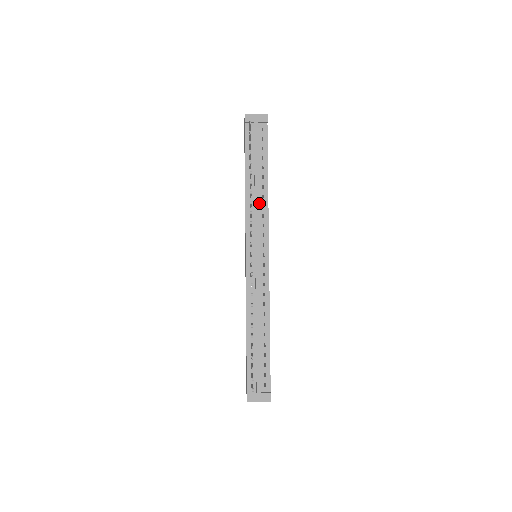
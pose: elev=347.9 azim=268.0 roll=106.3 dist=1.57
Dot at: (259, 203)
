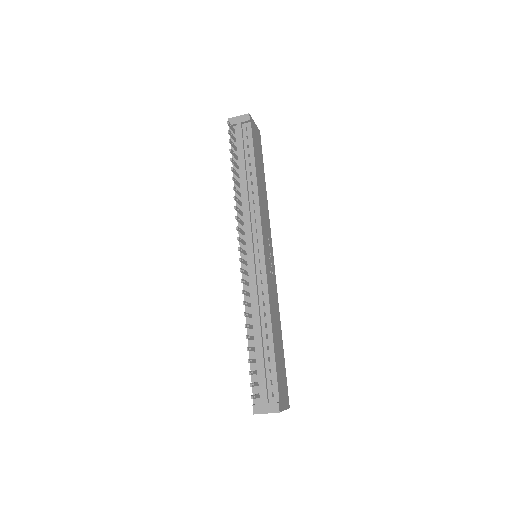
Dot at: (249, 200)
